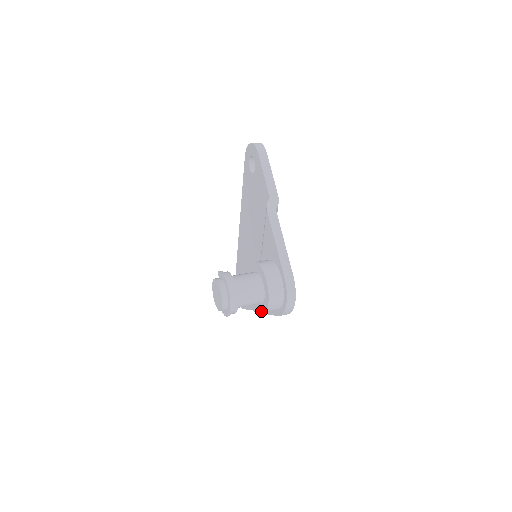
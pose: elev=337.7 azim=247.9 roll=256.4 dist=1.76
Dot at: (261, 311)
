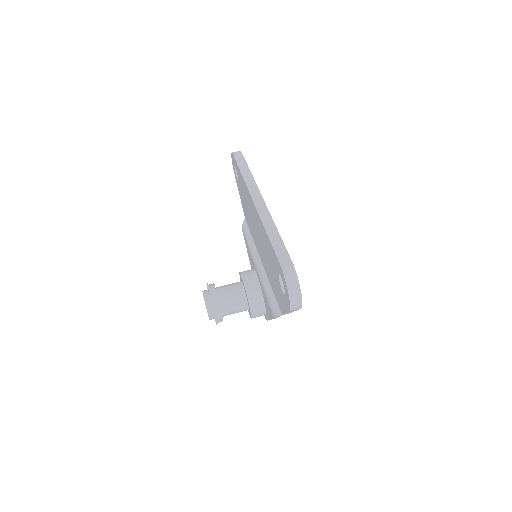
Dot at: occluded
